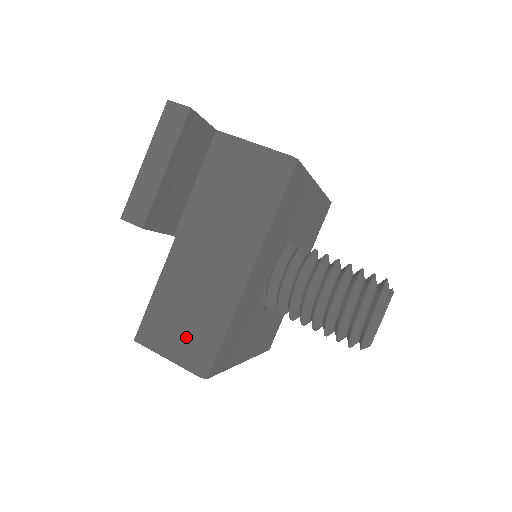
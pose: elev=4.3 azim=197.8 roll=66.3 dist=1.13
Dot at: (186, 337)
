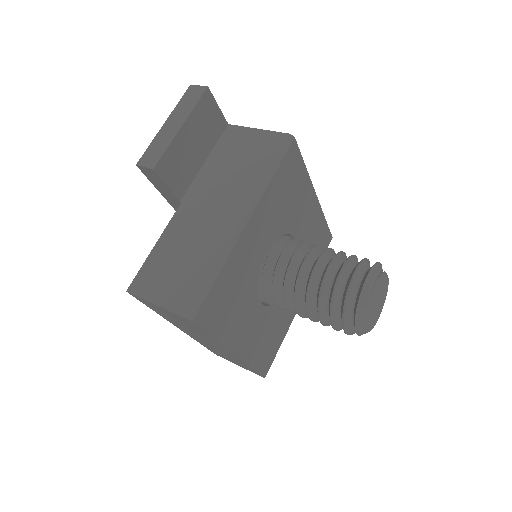
Dot at: (177, 282)
